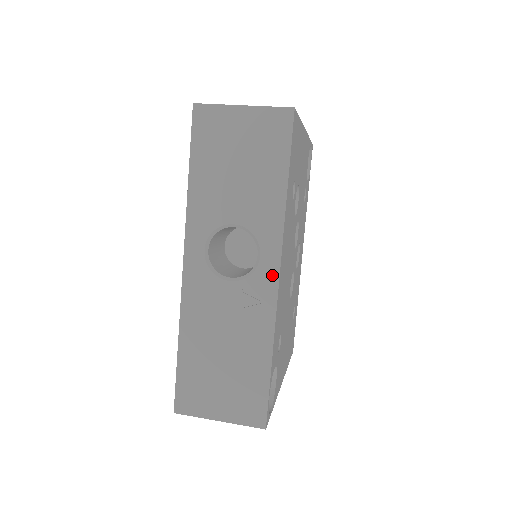
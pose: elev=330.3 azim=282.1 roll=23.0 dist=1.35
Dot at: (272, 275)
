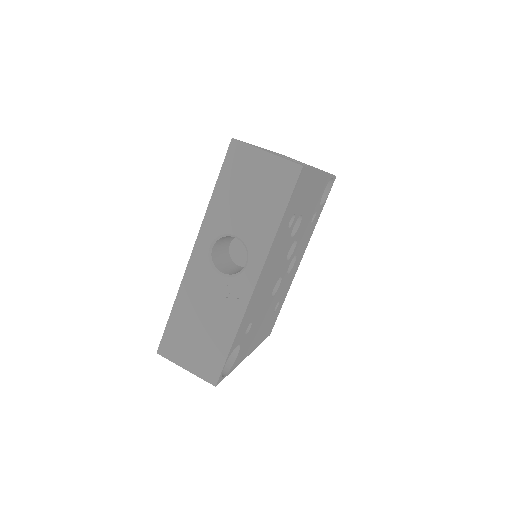
Dot at: (251, 281)
